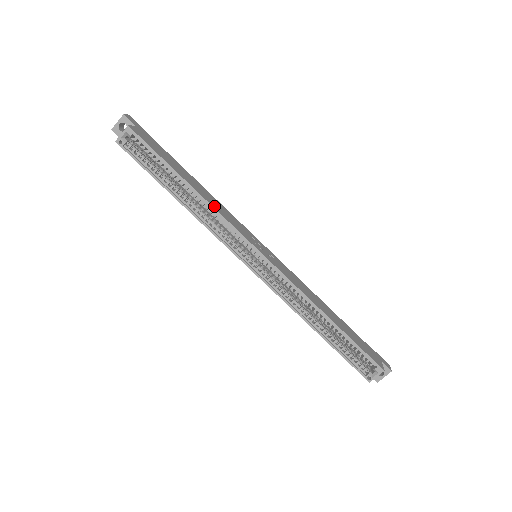
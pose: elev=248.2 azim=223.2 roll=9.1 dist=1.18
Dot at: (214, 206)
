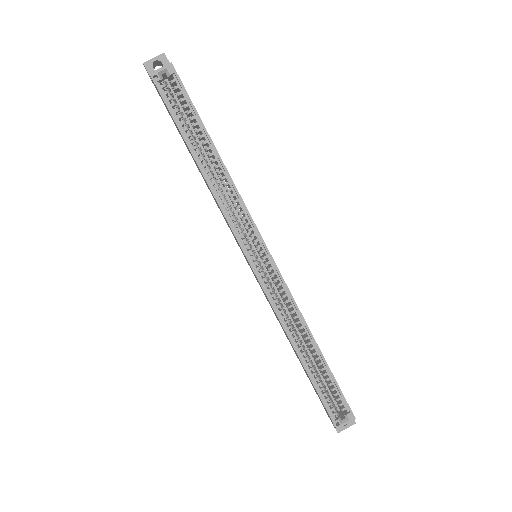
Dot at: (234, 184)
